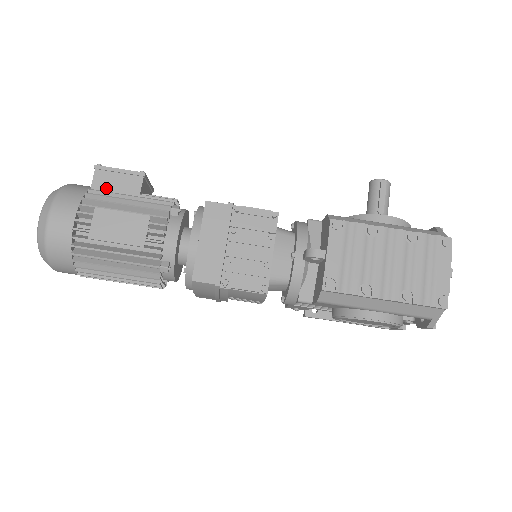
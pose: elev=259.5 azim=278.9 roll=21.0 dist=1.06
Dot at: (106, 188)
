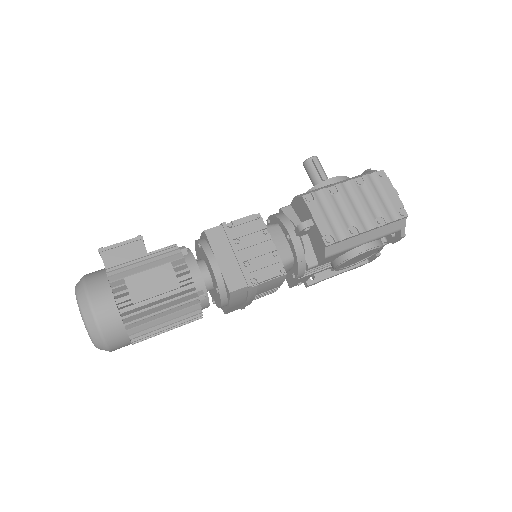
Dot at: (118, 262)
